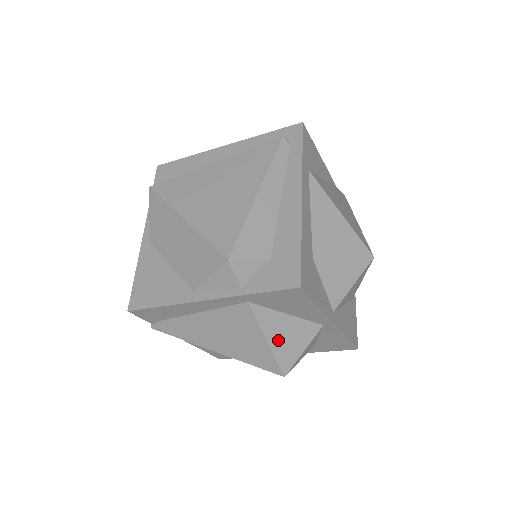
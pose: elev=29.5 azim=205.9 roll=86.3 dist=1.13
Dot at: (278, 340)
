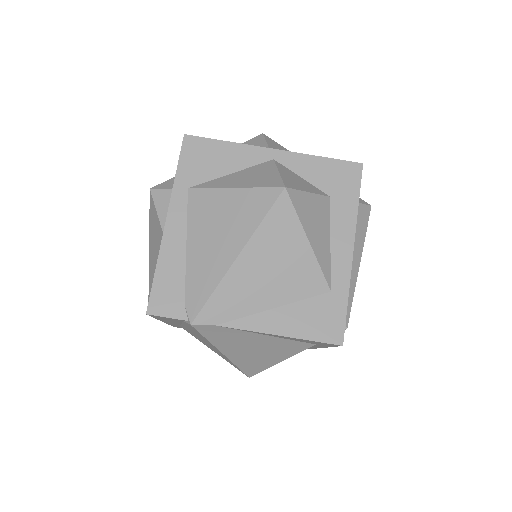
Dot at: (243, 183)
